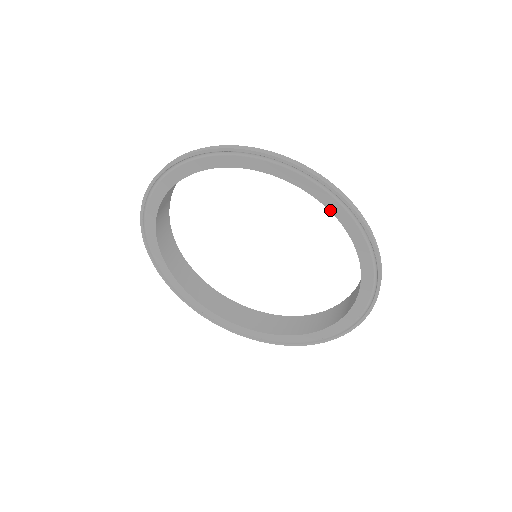
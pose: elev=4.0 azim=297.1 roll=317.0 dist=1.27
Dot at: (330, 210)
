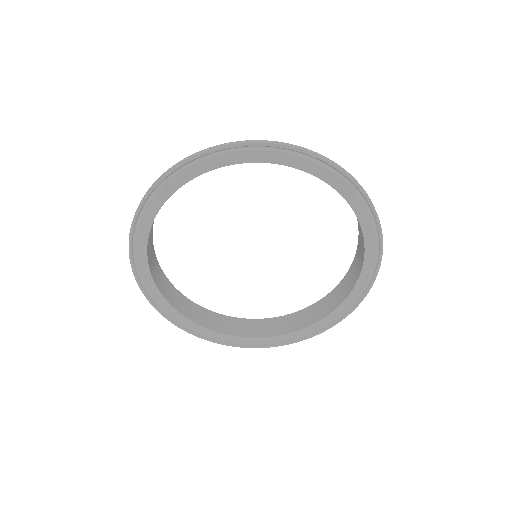
Dot at: (339, 192)
